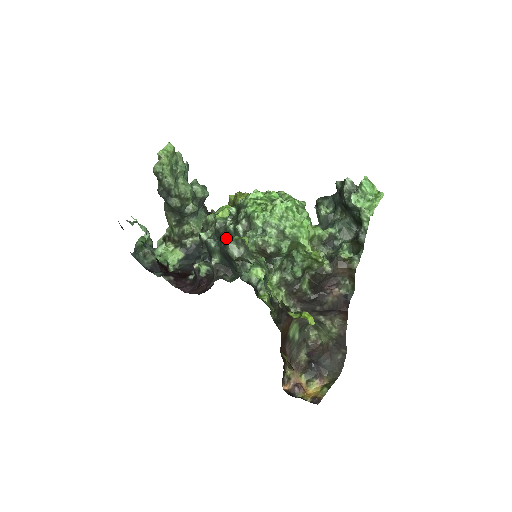
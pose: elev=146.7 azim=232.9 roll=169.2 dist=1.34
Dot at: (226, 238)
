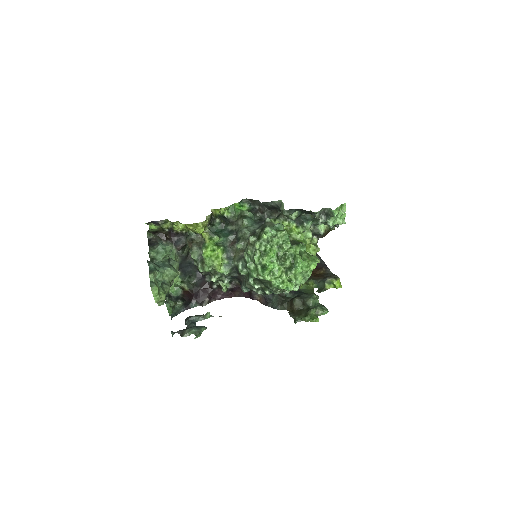
Dot at: occluded
